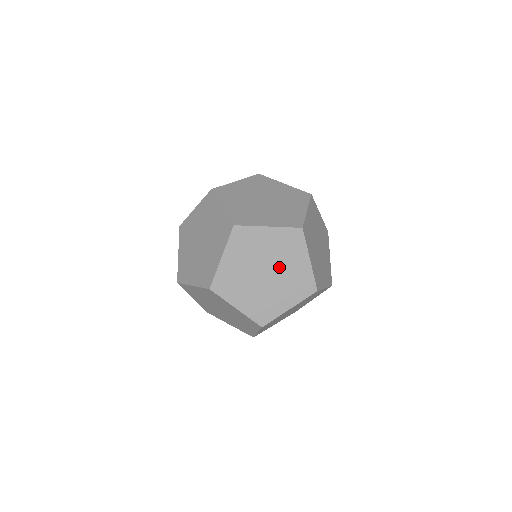
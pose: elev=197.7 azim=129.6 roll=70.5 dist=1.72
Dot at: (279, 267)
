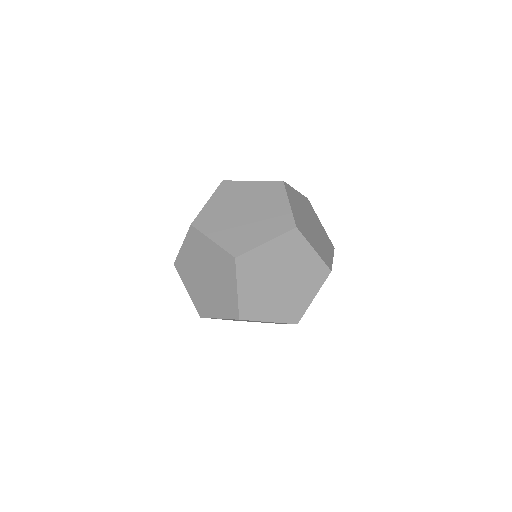
Dot at: occluded
